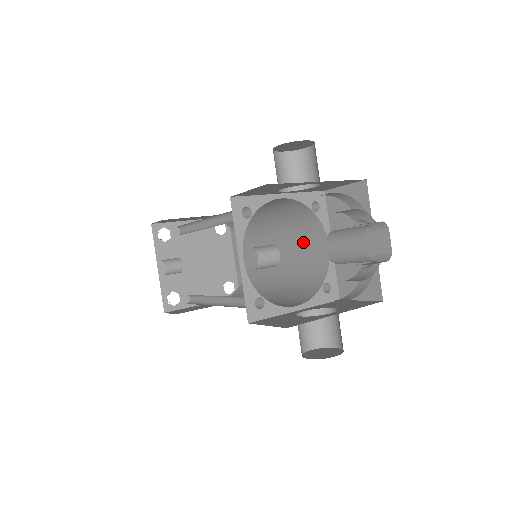
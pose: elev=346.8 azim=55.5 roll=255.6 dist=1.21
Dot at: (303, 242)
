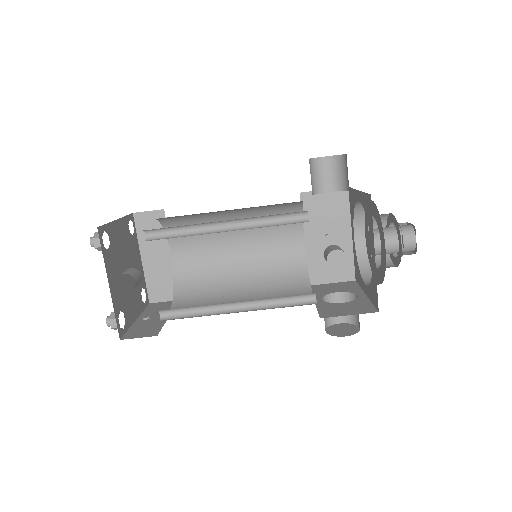
Dot at: (271, 239)
